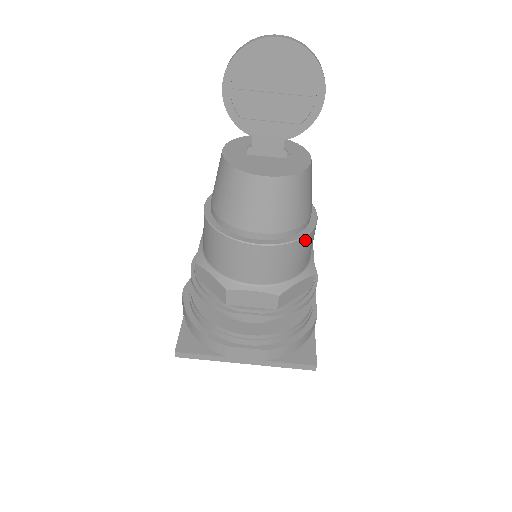
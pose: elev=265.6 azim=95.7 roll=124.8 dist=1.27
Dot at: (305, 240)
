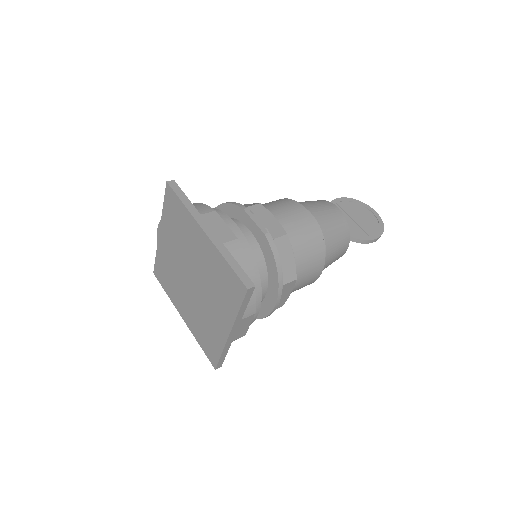
Dot at: (322, 250)
